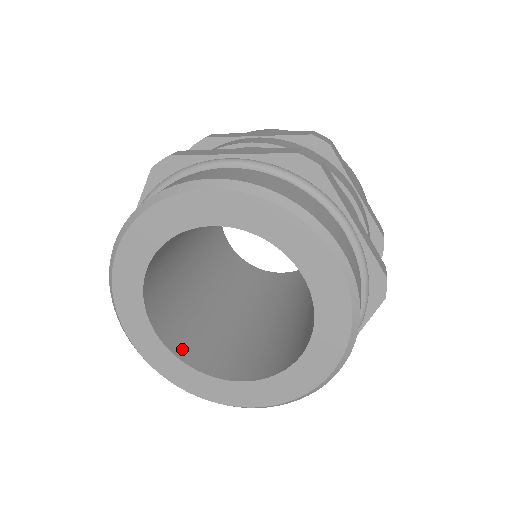
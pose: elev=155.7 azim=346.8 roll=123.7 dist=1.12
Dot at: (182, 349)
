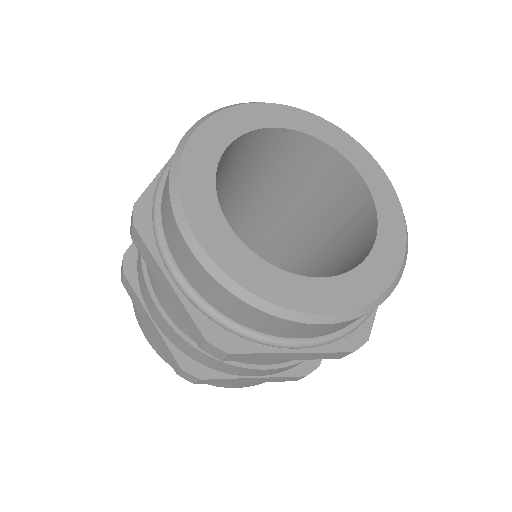
Dot at: occluded
